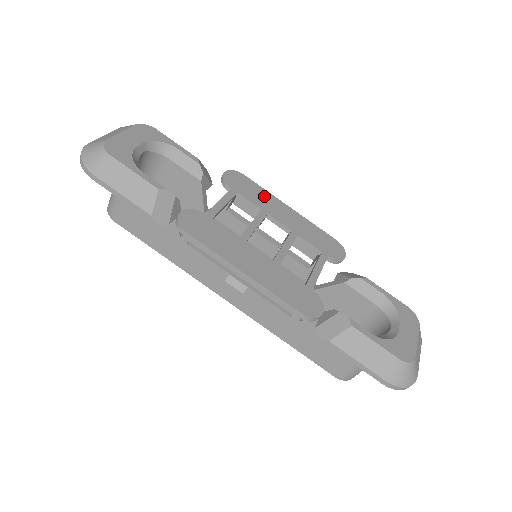
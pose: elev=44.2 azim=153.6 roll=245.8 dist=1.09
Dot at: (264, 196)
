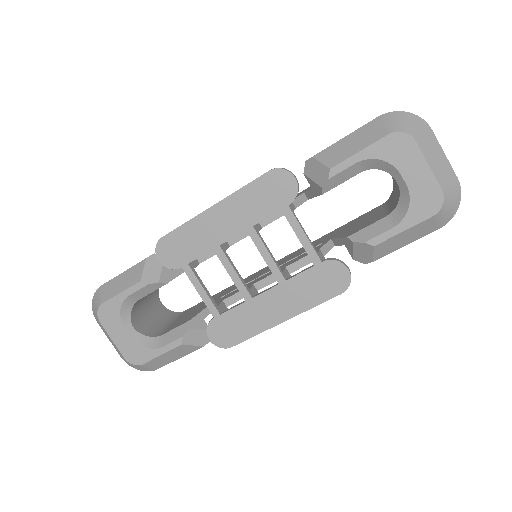
Dot at: (194, 232)
